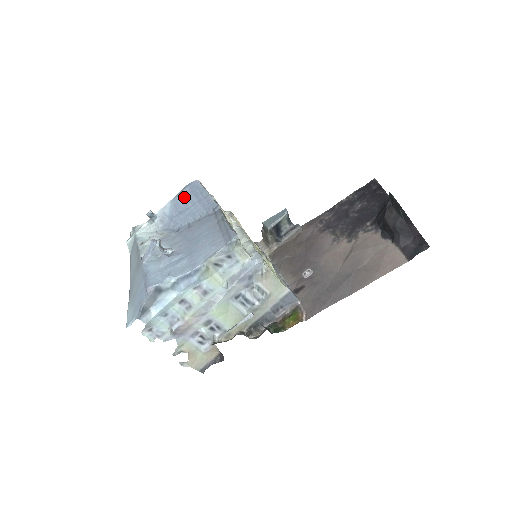
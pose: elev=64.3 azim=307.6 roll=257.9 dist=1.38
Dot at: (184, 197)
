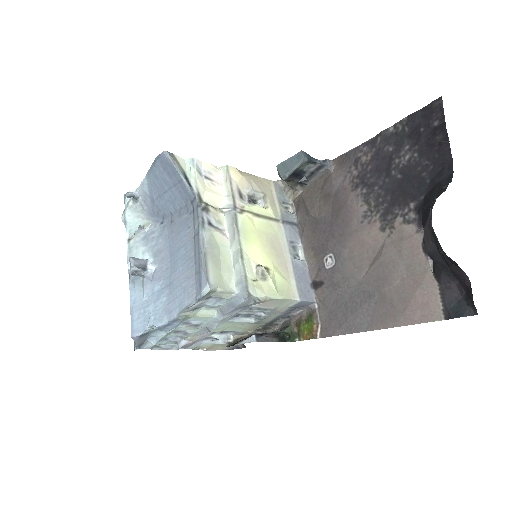
Dot at: (158, 175)
